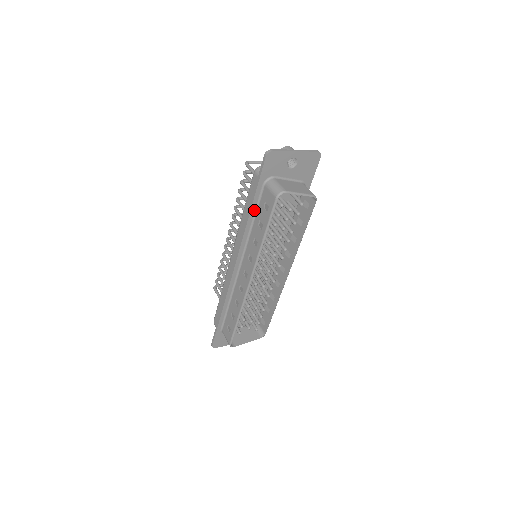
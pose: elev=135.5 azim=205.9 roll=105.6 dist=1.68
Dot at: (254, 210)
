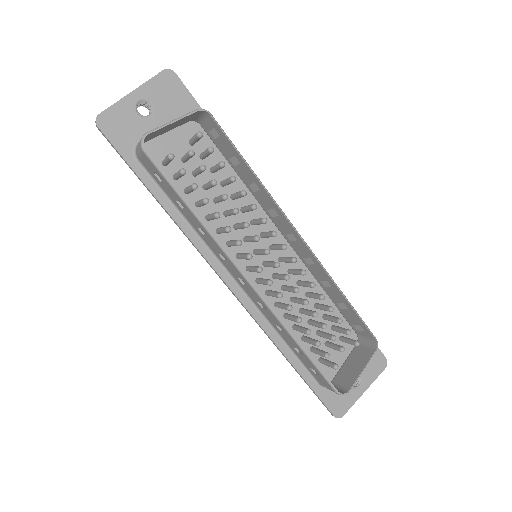
Dot at: (164, 199)
